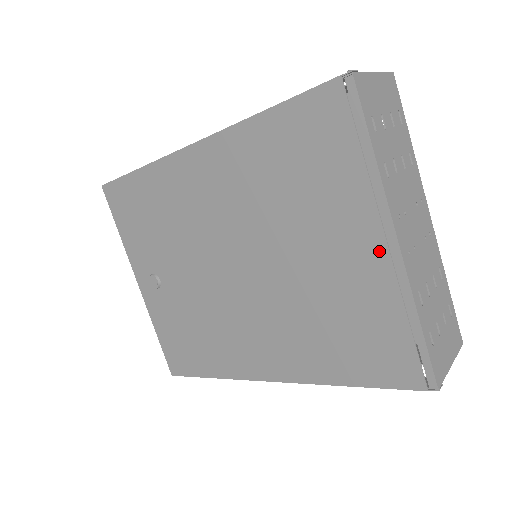
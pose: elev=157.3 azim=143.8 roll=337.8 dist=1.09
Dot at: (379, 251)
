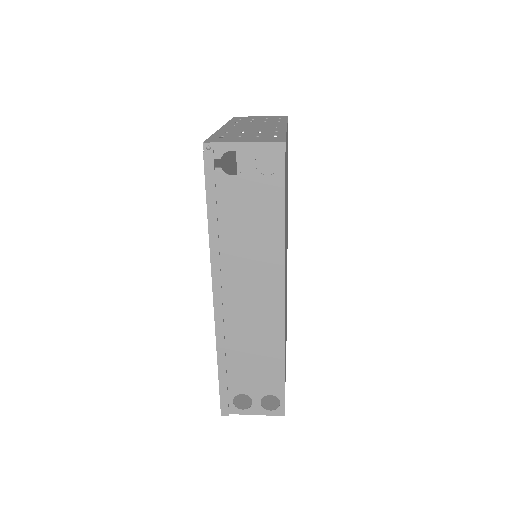
Dot at: occluded
